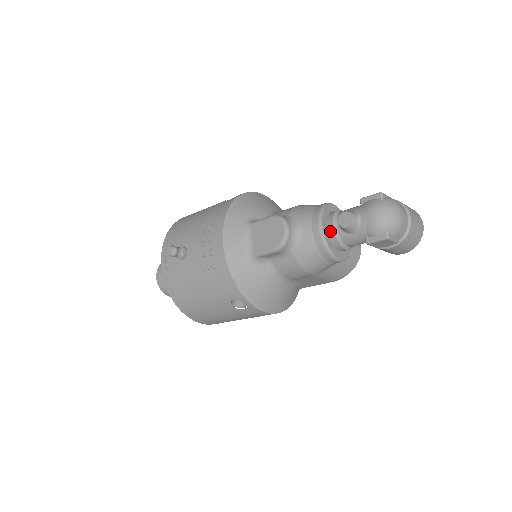
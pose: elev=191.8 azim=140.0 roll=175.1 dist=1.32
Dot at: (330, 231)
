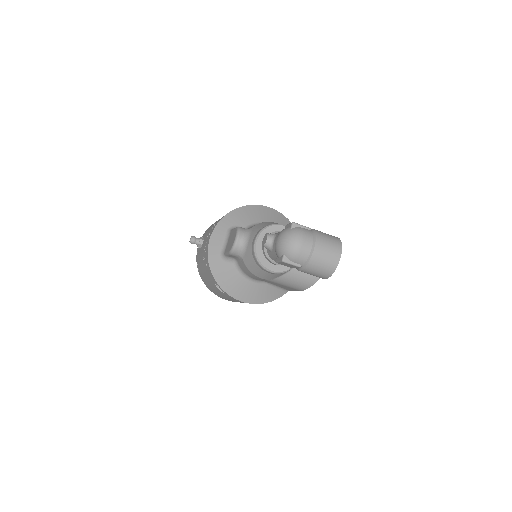
Dot at: (263, 247)
